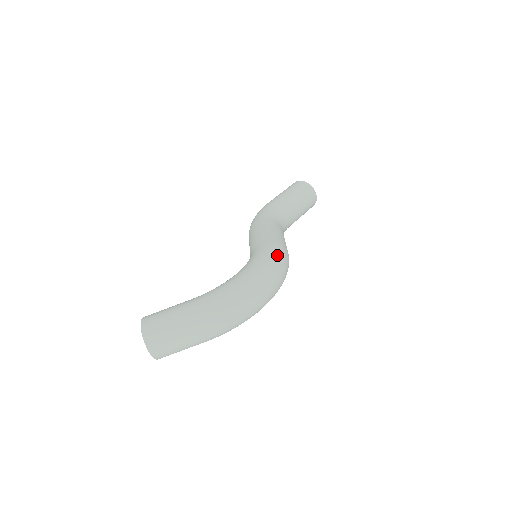
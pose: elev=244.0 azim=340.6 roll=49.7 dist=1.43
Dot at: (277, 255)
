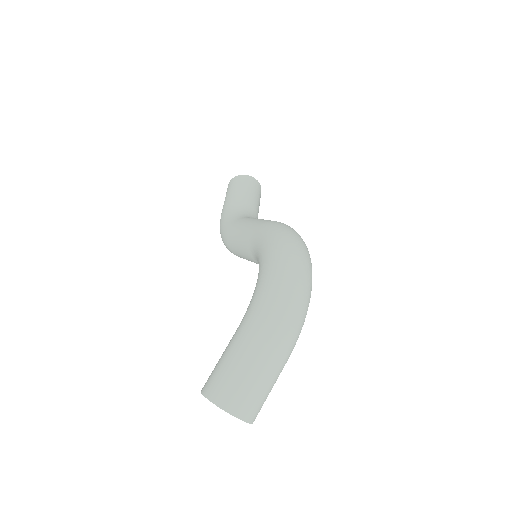
Dot at: (280, 228)
